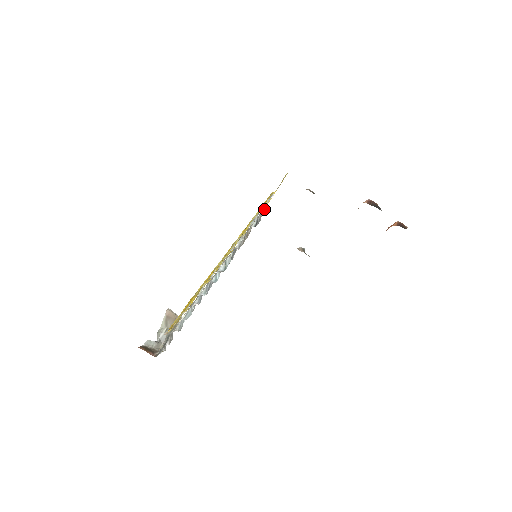
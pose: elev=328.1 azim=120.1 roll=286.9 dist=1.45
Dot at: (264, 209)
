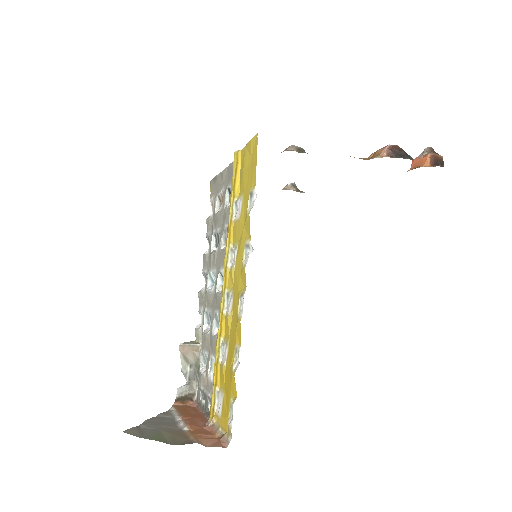
Dot at: occluded
